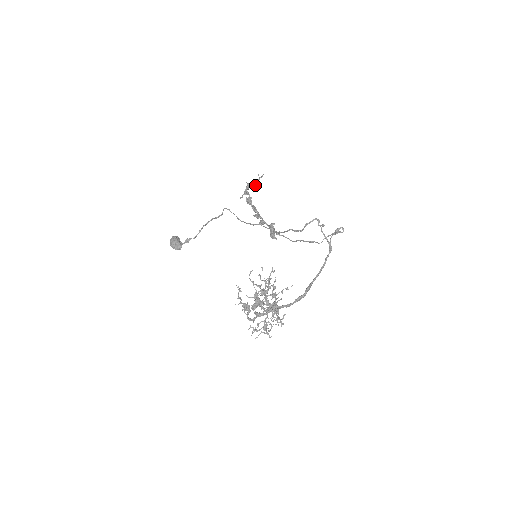
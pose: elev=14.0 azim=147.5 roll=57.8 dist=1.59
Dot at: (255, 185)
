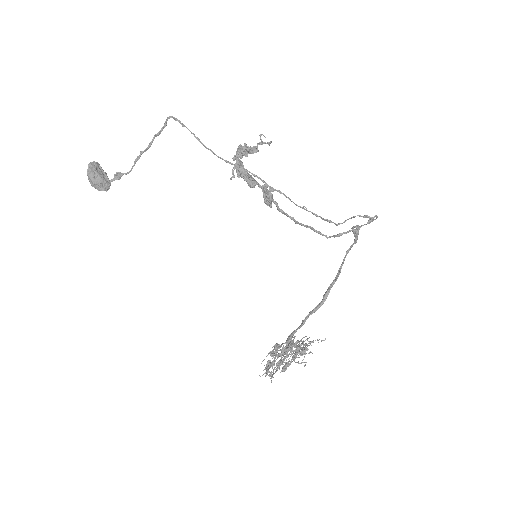
Dot at: occluded
